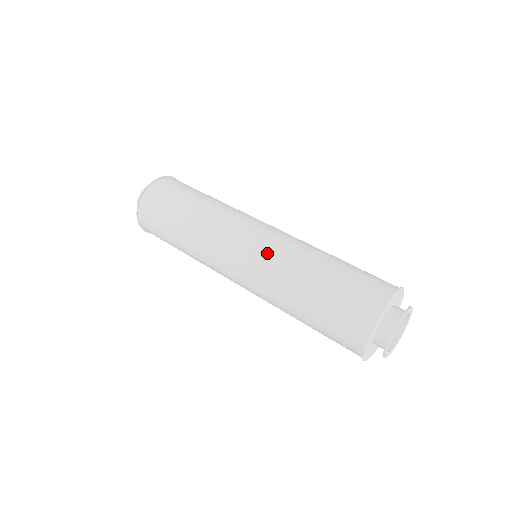
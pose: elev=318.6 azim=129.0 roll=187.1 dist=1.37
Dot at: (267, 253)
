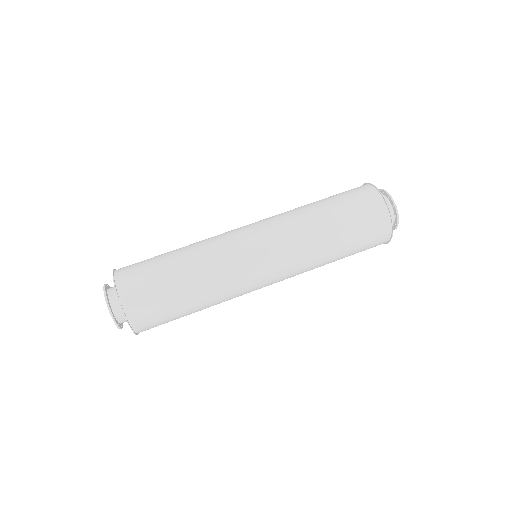
Dot at: (292, 275)
